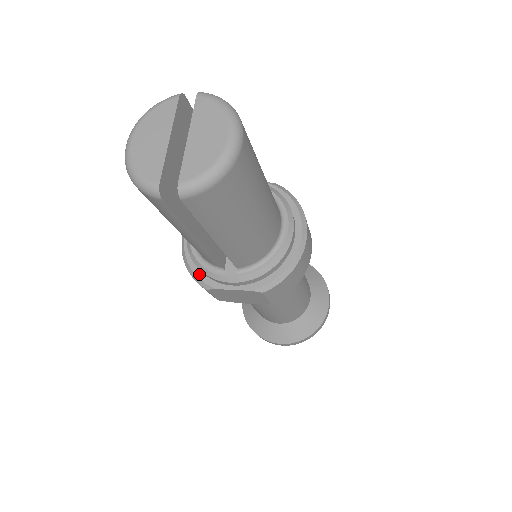
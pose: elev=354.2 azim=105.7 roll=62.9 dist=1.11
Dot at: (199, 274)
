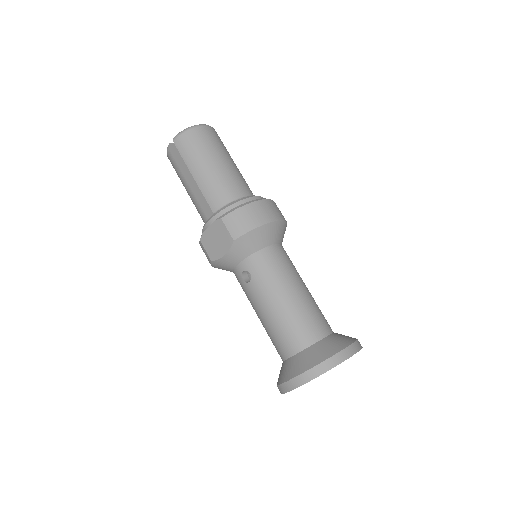
Dot at: occluded
